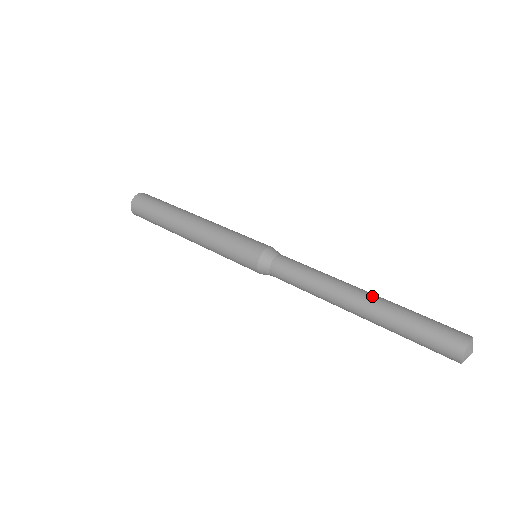
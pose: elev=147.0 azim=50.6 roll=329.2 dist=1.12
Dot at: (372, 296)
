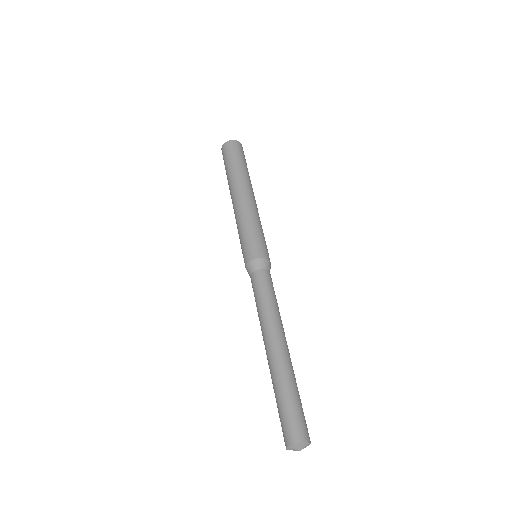
Dot at: (278, 355)
